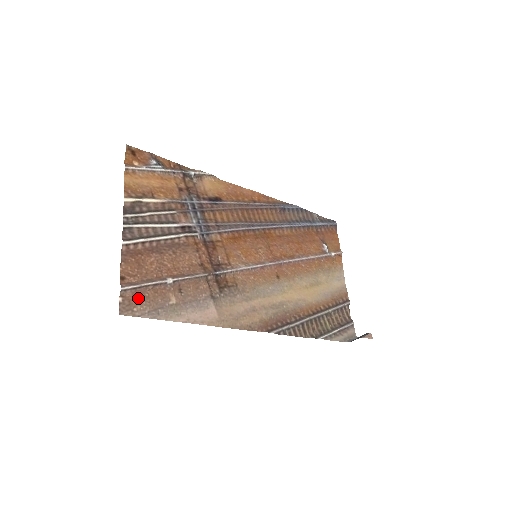
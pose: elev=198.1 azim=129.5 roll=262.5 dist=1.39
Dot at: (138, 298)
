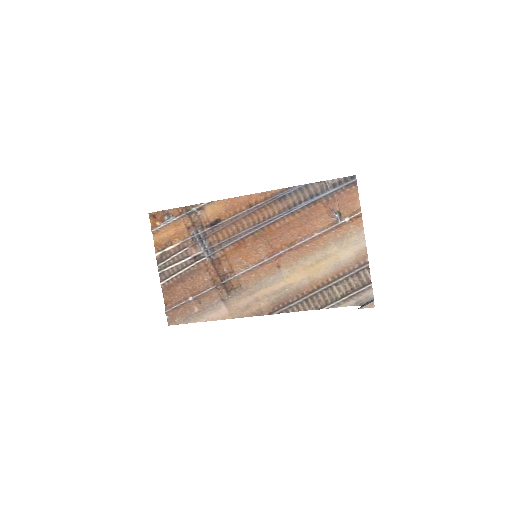
Dot at: (176, 314)
